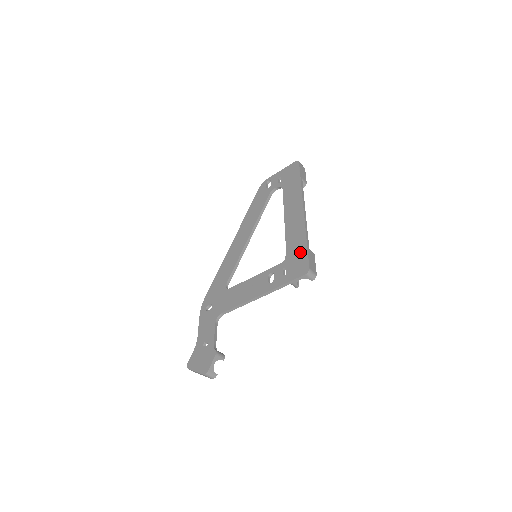
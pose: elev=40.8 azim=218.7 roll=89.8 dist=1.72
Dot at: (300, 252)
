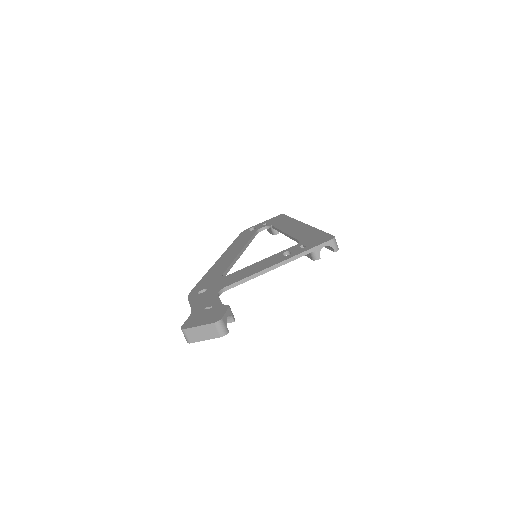
Dot at: (316, 235)
